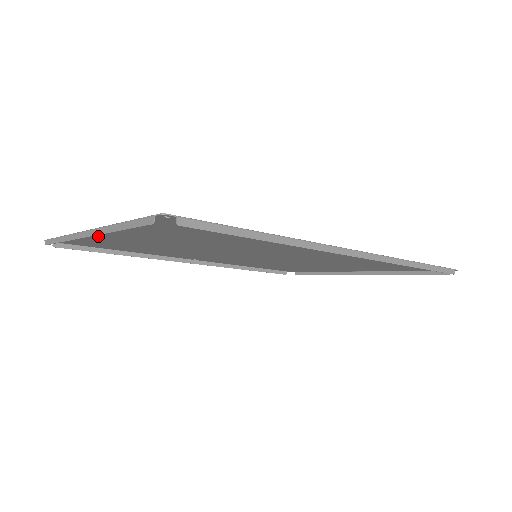
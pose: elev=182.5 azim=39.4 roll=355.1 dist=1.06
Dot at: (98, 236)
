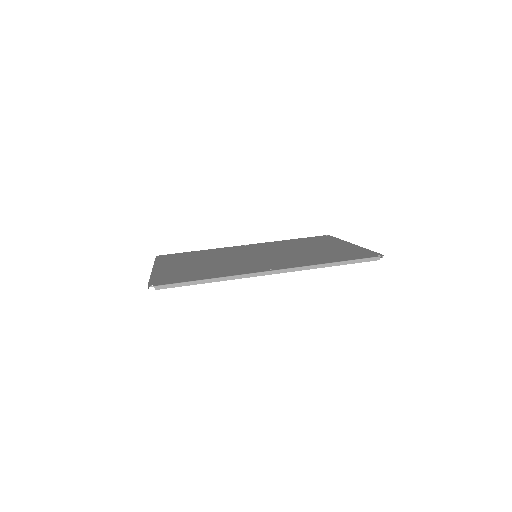
Dot at: (164, 265)
